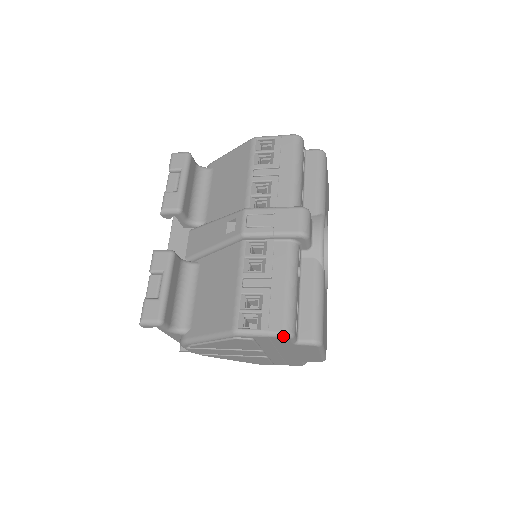
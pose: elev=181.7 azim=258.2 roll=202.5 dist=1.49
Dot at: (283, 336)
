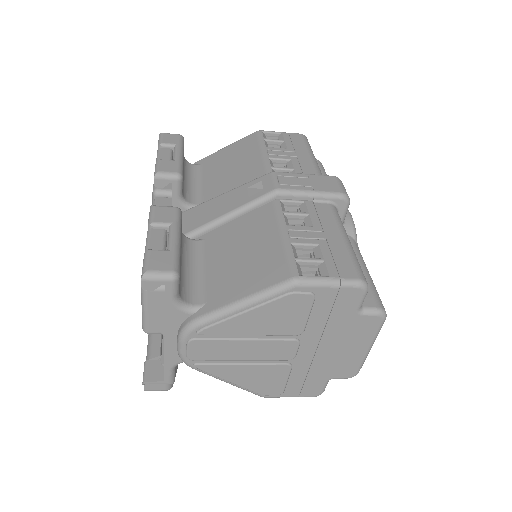
Dot at: (359, 285)
